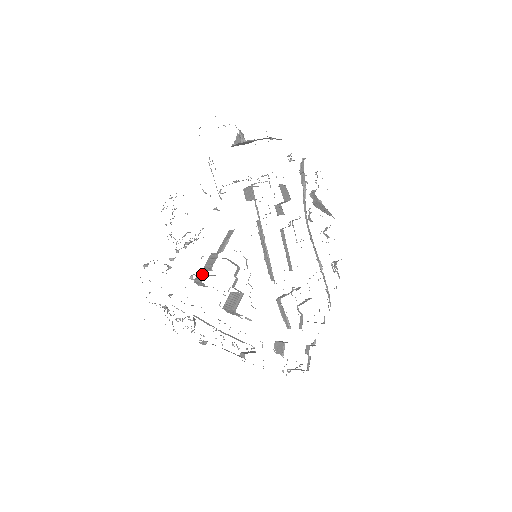
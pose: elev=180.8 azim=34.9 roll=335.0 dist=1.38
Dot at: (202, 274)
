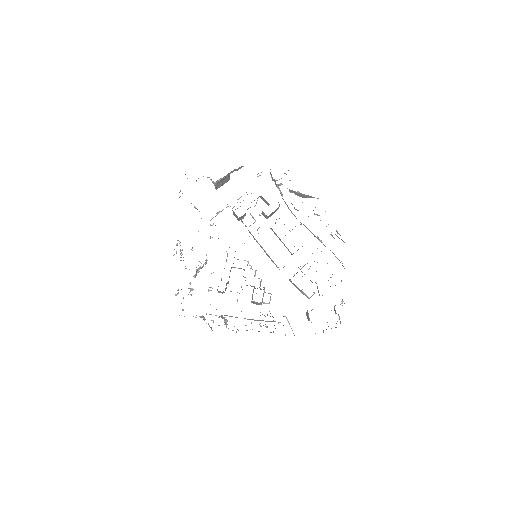
Dot at: occluded
